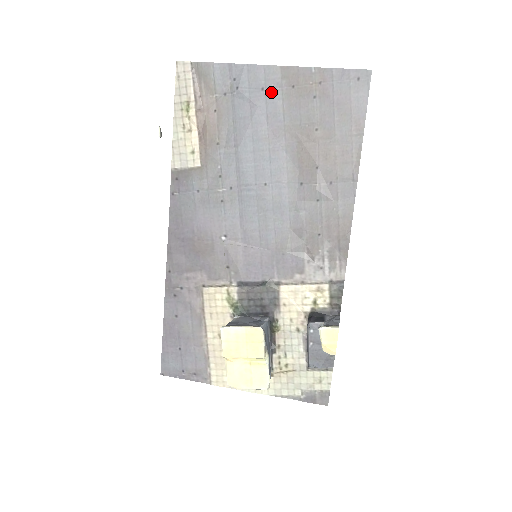
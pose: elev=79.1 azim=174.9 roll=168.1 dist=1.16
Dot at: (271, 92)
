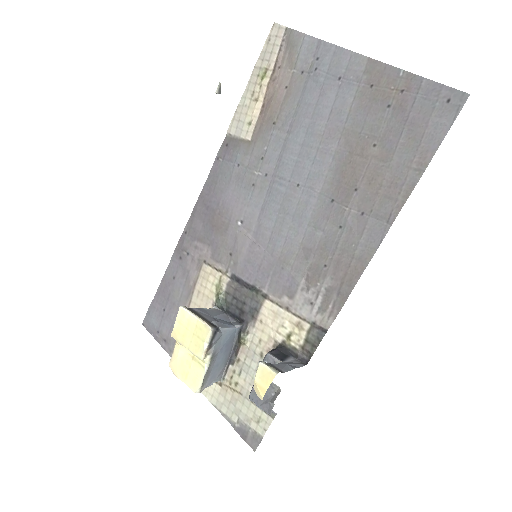
Dot at: (347, 85)
